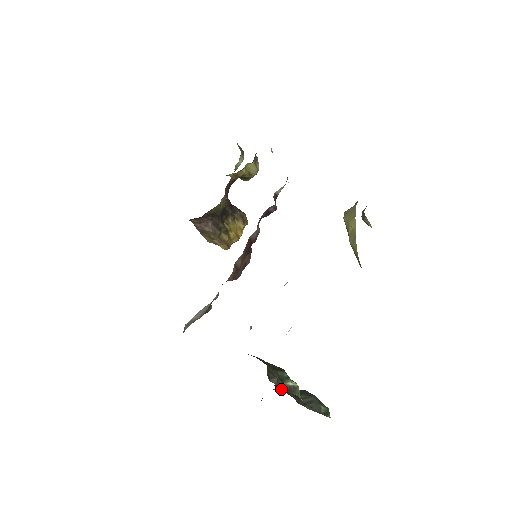
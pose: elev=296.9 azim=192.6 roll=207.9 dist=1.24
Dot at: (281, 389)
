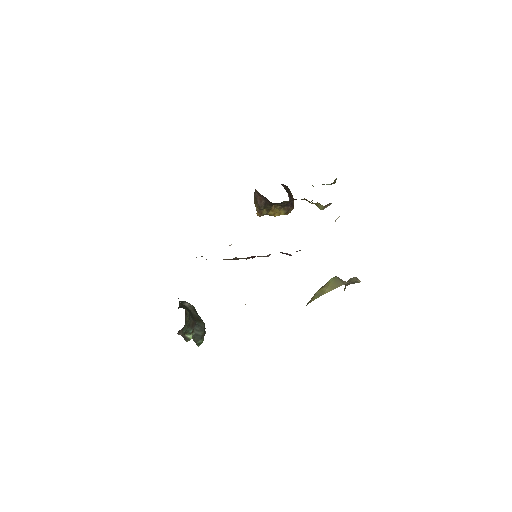
Dot at: occluded
